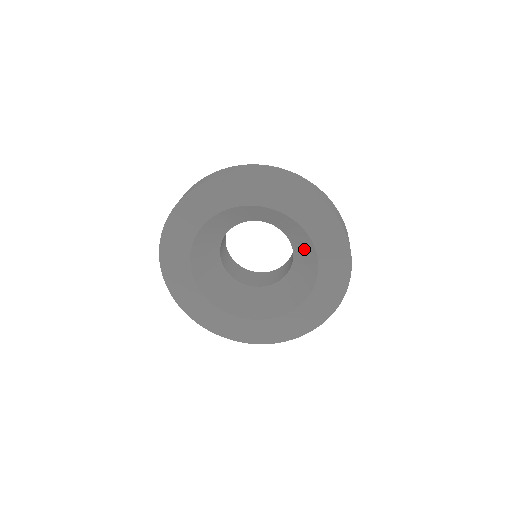
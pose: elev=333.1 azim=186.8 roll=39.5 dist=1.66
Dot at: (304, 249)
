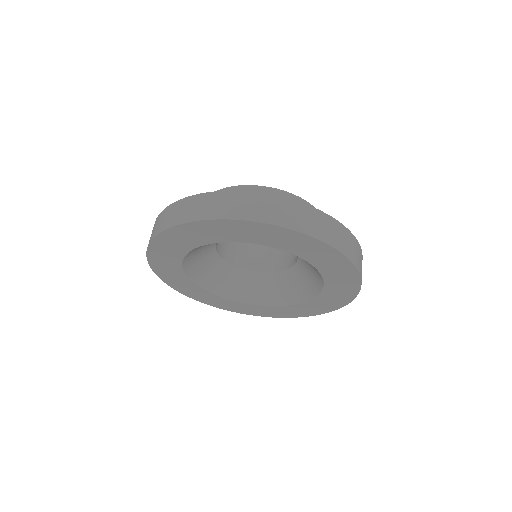
Dot at: occluded
